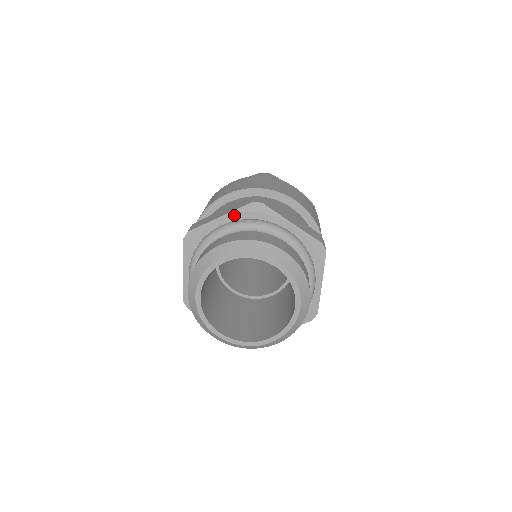
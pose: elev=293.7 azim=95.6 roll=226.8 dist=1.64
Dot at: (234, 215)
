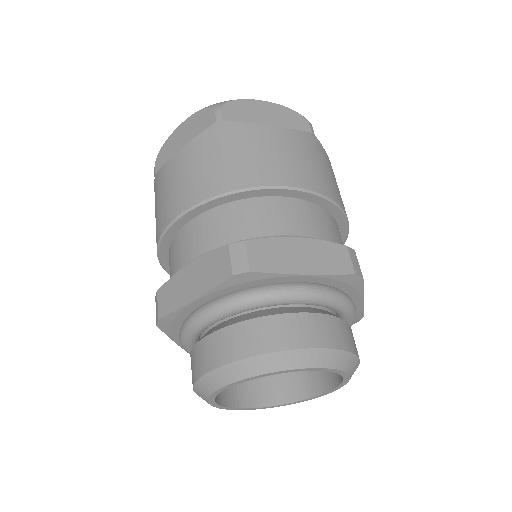
Dot at: (213, 293)
